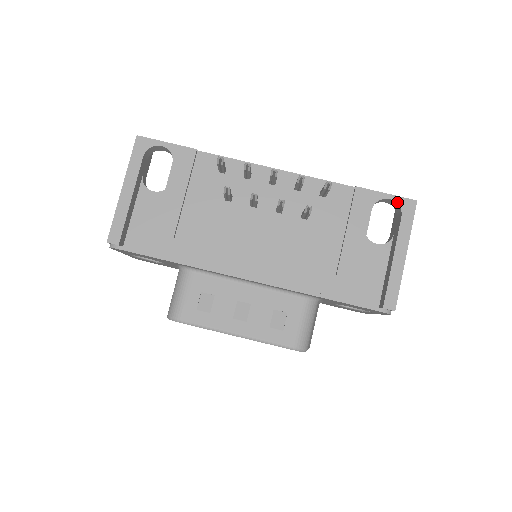
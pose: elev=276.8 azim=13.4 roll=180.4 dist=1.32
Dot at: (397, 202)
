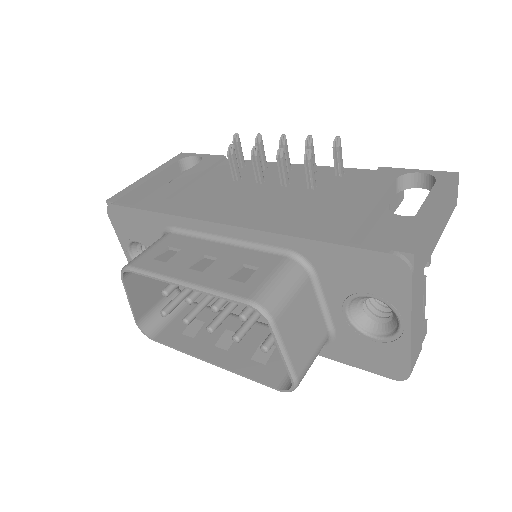
Dot at: (431, 174)
